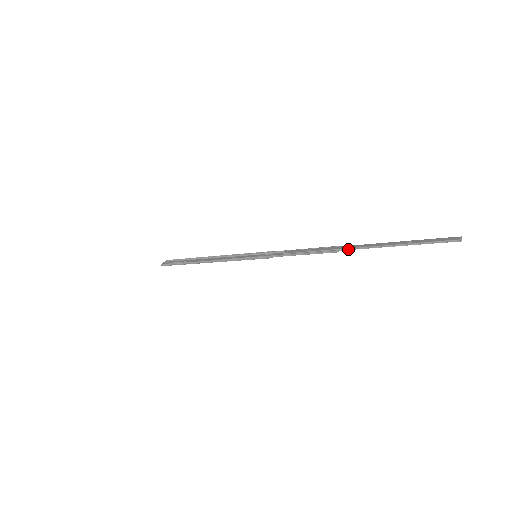
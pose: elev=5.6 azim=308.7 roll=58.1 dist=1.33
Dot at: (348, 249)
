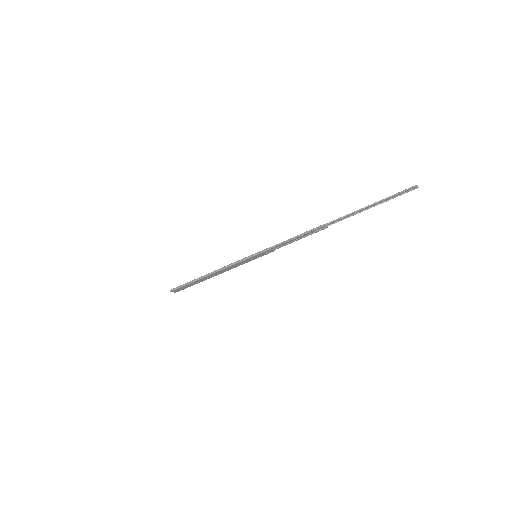
Dot at: (332, 222)
